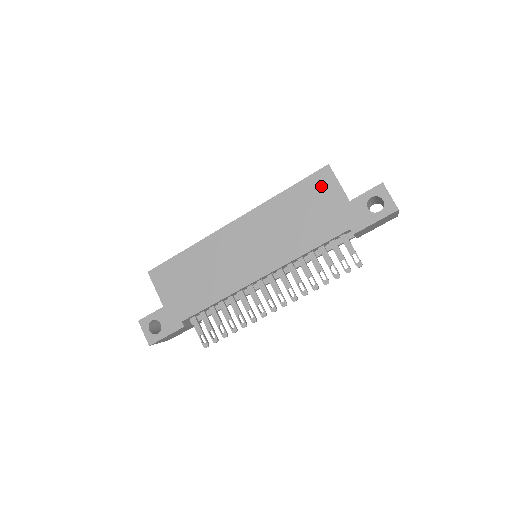
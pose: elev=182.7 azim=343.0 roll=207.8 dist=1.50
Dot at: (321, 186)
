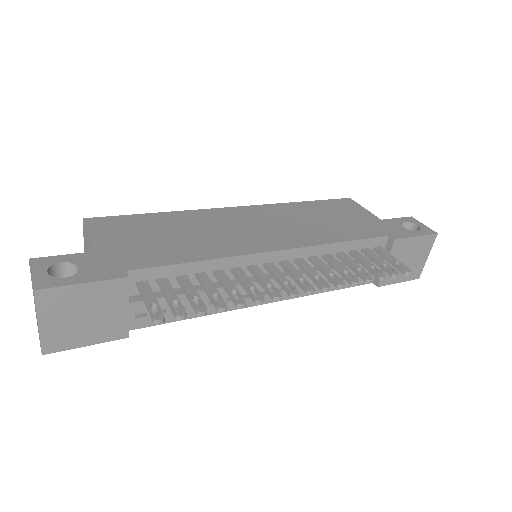
Dot at: (346, 206)
